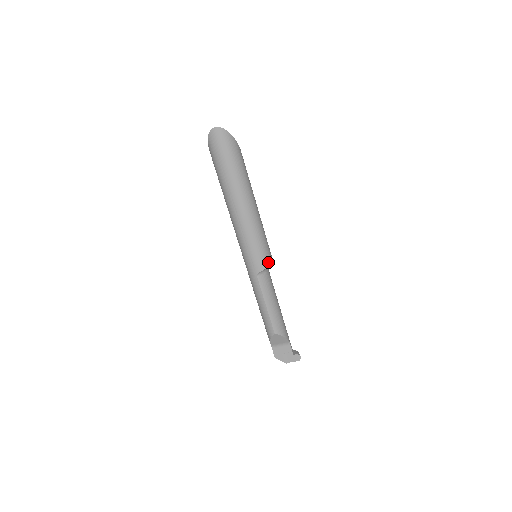
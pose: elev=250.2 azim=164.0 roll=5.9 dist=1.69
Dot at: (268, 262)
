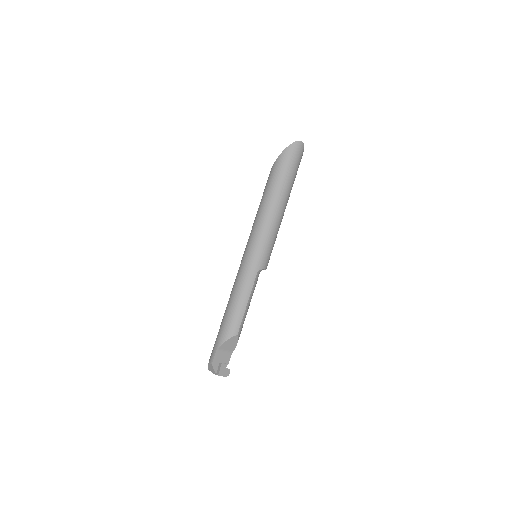
Dot at: occluded
